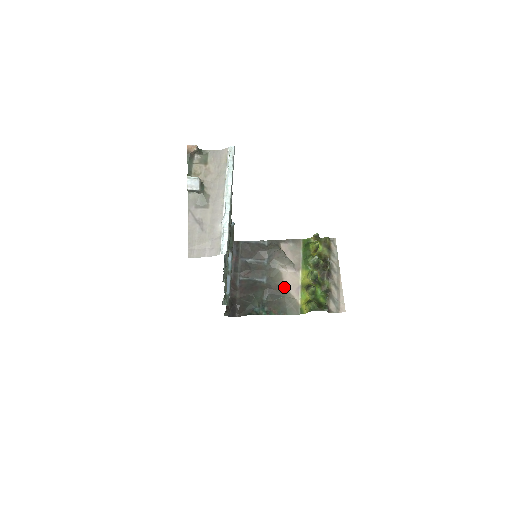
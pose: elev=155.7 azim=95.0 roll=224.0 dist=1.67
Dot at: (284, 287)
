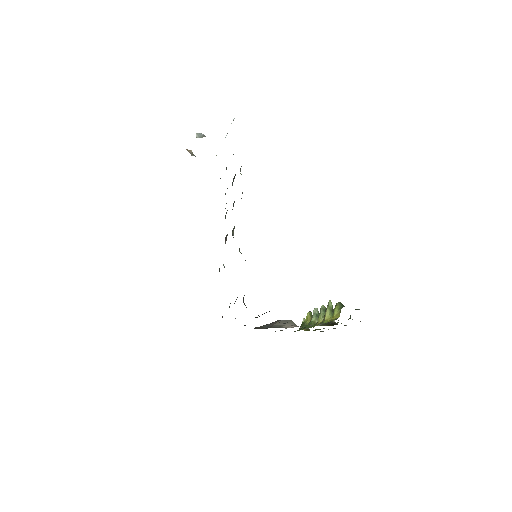
Dot at: occluded
